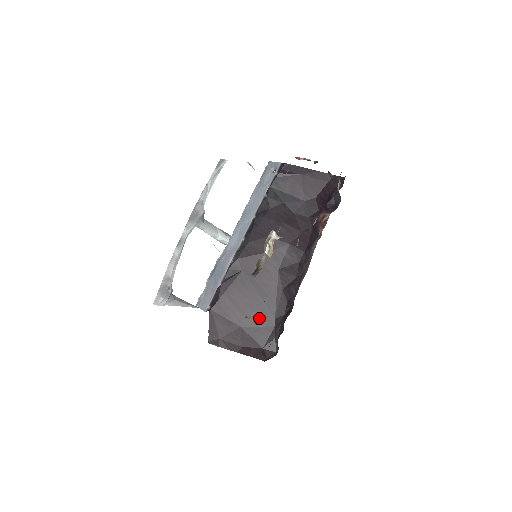
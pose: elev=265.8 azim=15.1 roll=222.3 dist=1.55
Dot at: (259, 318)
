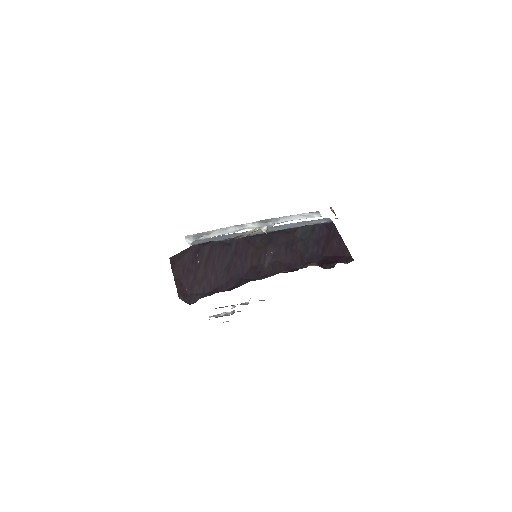
Dot at: (209, 278)
